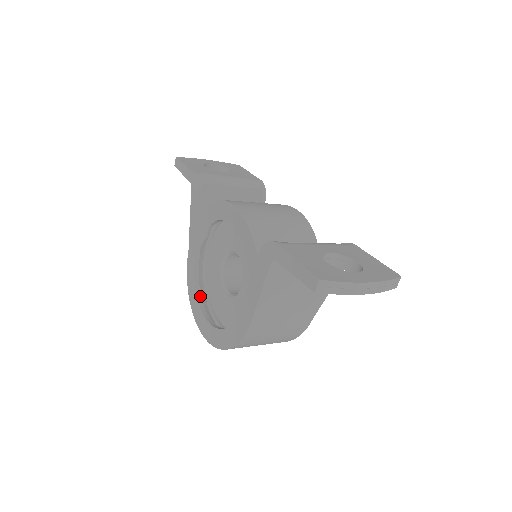
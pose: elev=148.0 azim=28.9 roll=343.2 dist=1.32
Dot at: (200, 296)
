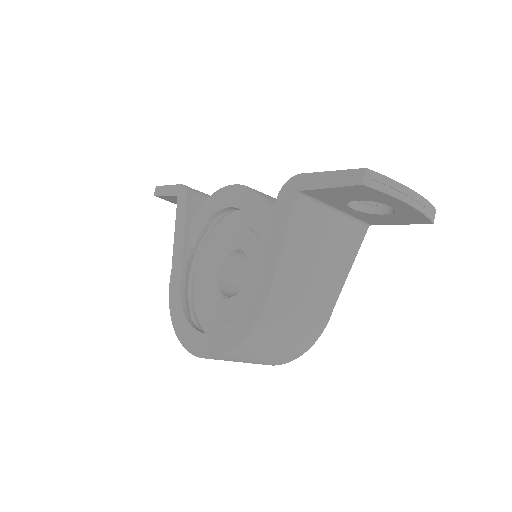
Dot at: (188, 315)
